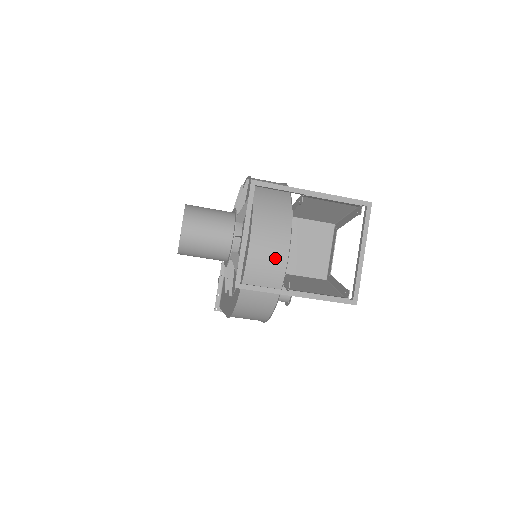
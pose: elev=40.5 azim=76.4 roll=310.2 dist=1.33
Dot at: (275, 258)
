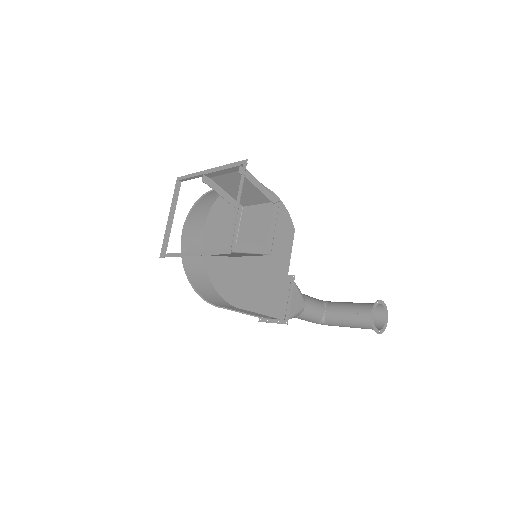
Dot at: (197, 233)
